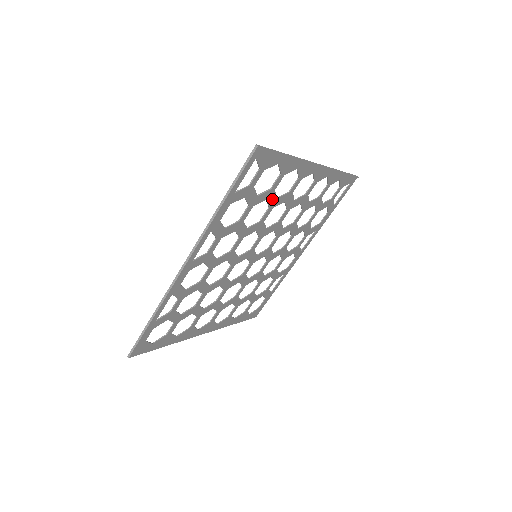
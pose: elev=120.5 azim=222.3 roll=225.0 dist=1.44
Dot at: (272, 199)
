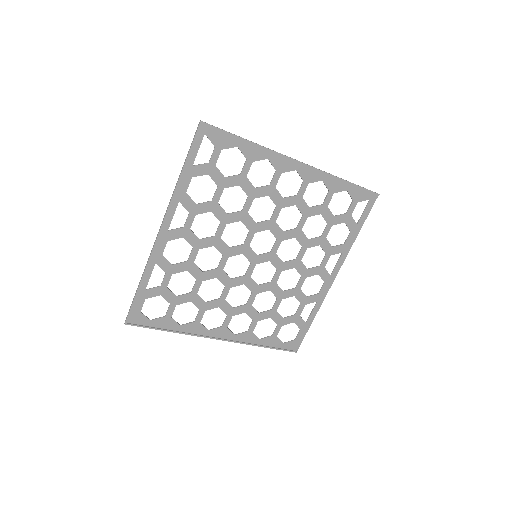
Dot at: (248, 187)
